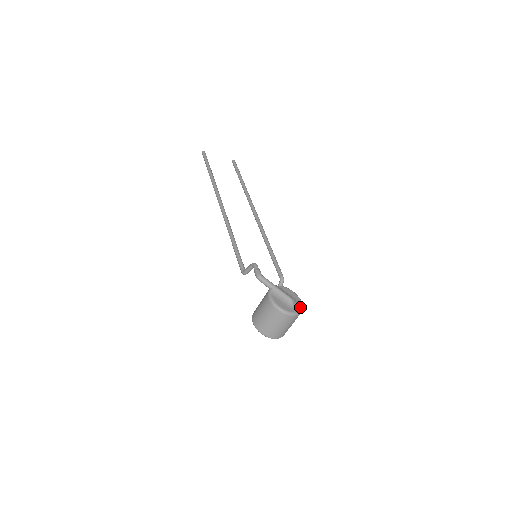
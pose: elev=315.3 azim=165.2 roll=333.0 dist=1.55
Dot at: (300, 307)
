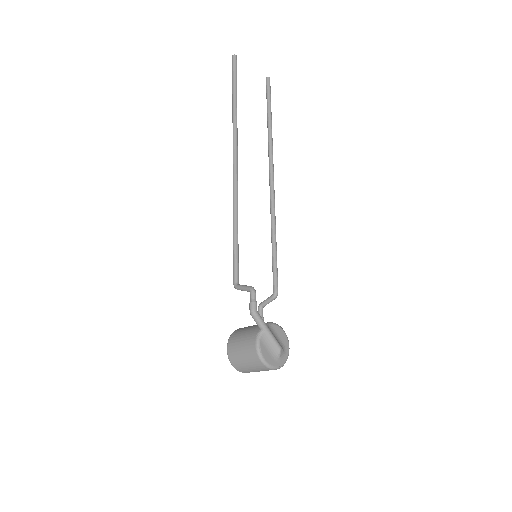
Dot at: (286, 357)
